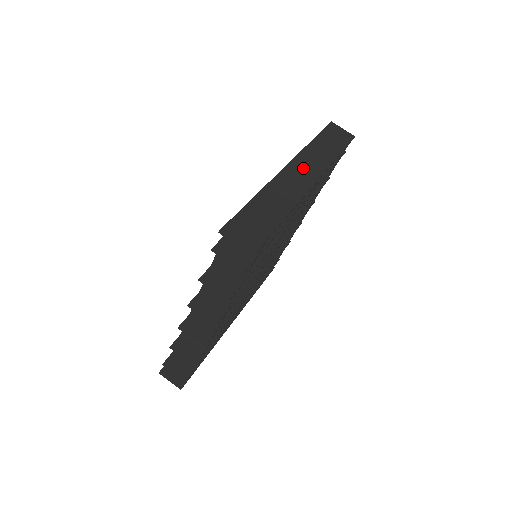
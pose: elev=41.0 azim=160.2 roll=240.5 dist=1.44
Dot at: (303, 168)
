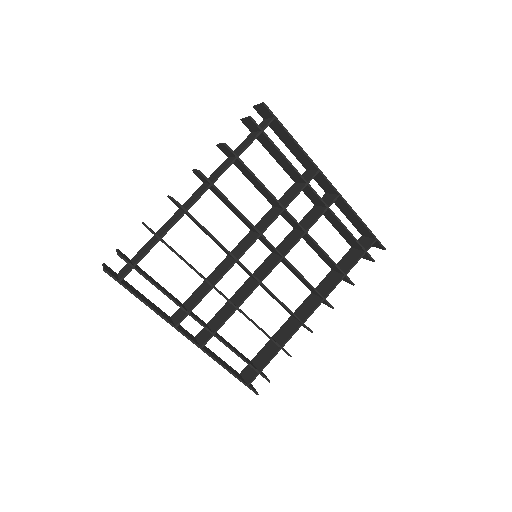
Dot at: occluded
